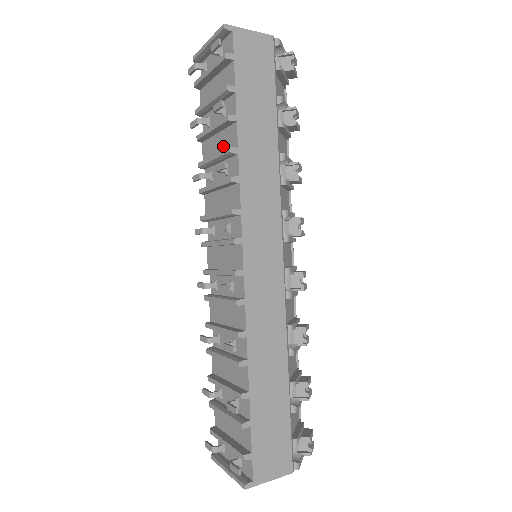
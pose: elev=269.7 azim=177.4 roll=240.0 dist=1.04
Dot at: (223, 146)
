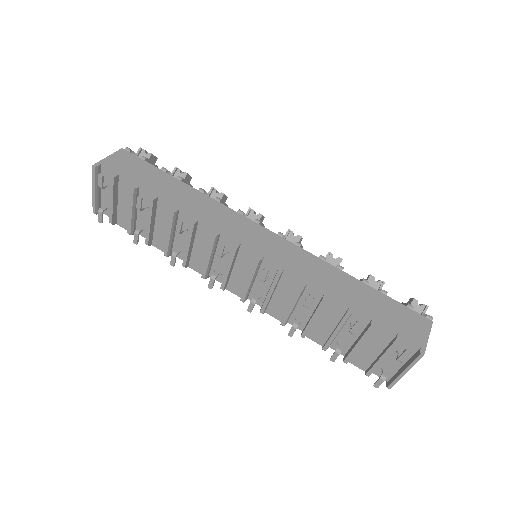
Dot at: (166, 222)
